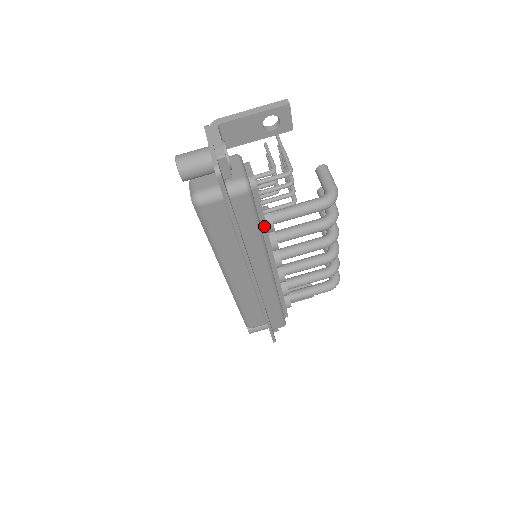
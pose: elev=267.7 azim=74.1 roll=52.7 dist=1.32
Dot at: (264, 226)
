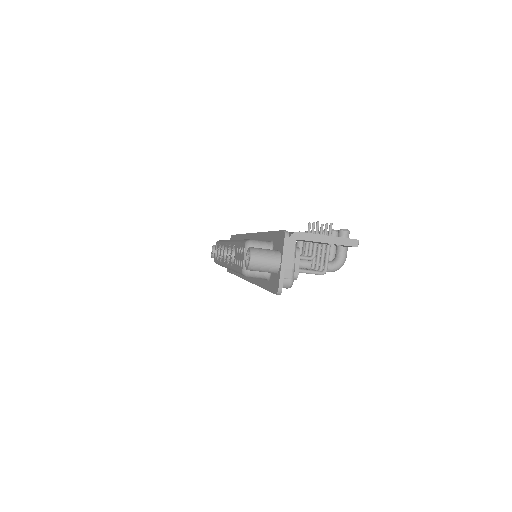
Dot at: occluded
